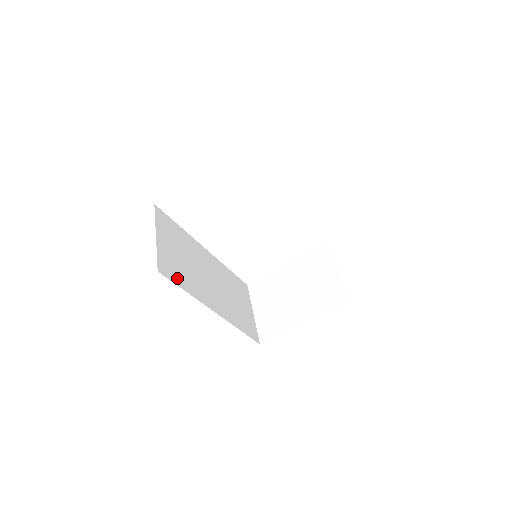
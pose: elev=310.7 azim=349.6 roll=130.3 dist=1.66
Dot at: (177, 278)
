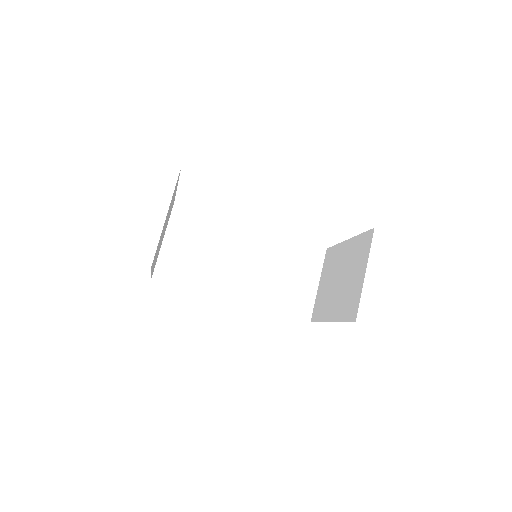
Dot at: (180, 278)
